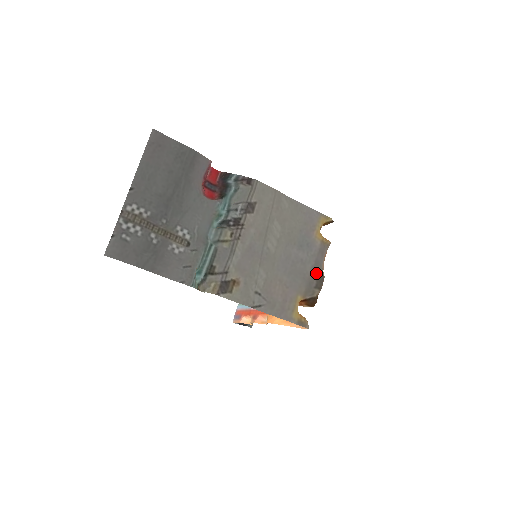
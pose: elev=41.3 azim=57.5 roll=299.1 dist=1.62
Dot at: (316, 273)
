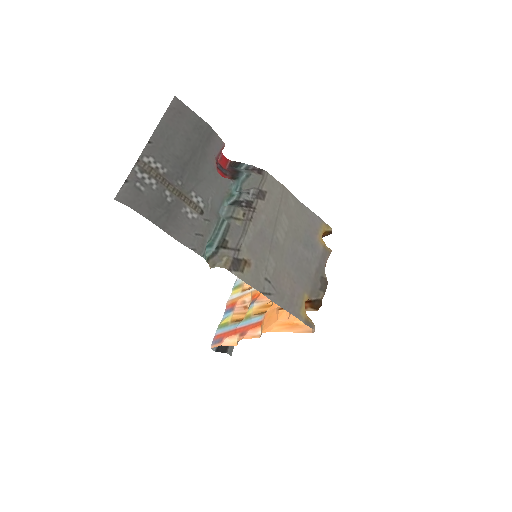
Dot at: (320, 276)
